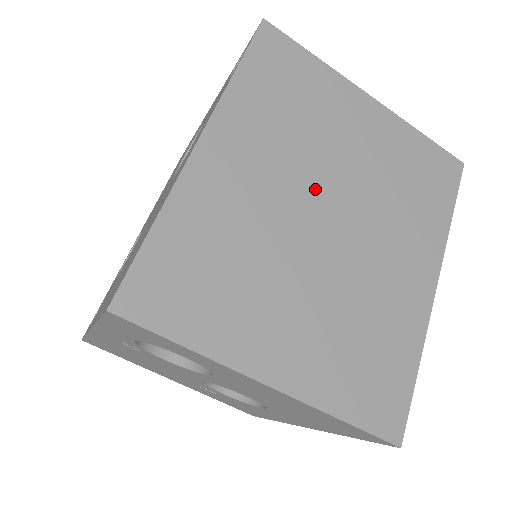
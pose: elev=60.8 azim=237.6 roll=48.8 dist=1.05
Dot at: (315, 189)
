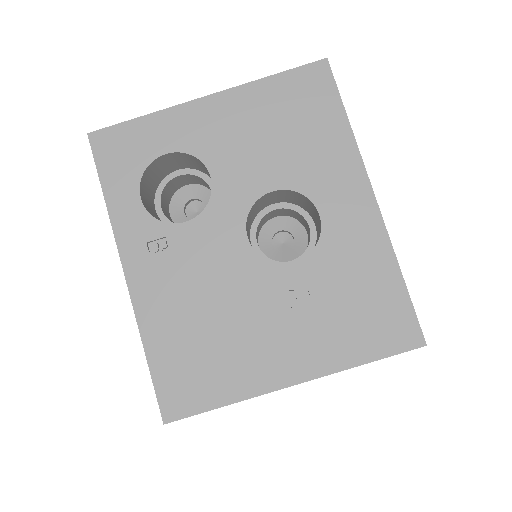
Dot at: occluded
